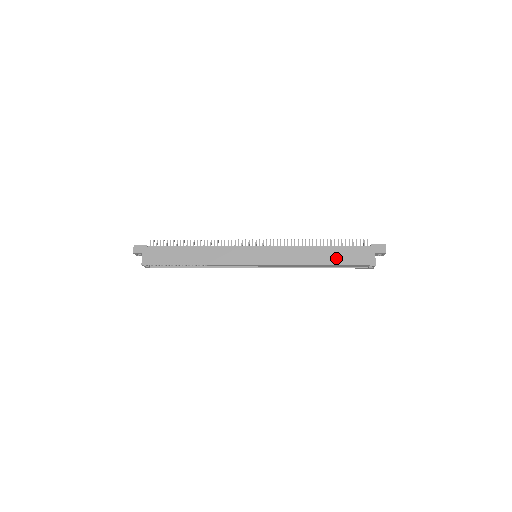
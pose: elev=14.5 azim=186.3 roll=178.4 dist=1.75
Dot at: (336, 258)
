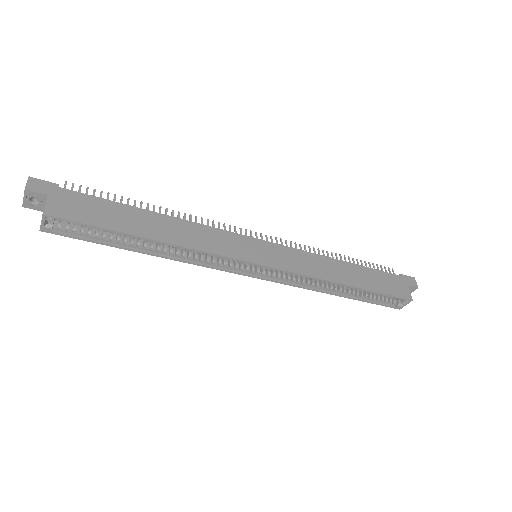
Dot at: (367, 281)
